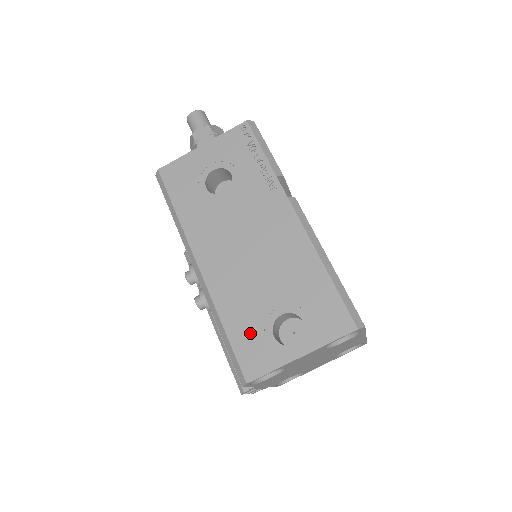
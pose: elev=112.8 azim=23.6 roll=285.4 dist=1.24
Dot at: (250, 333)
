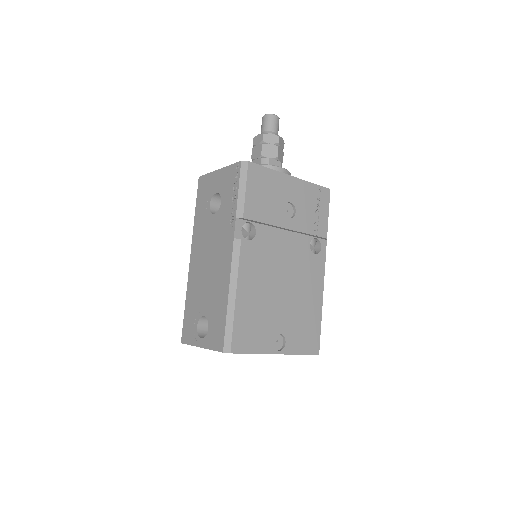
Dot at: (191, 316)
